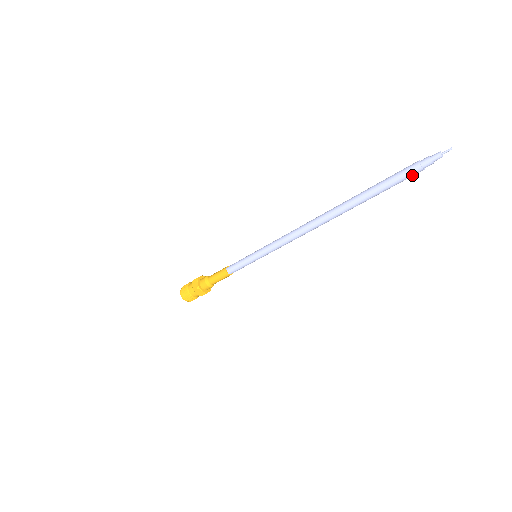
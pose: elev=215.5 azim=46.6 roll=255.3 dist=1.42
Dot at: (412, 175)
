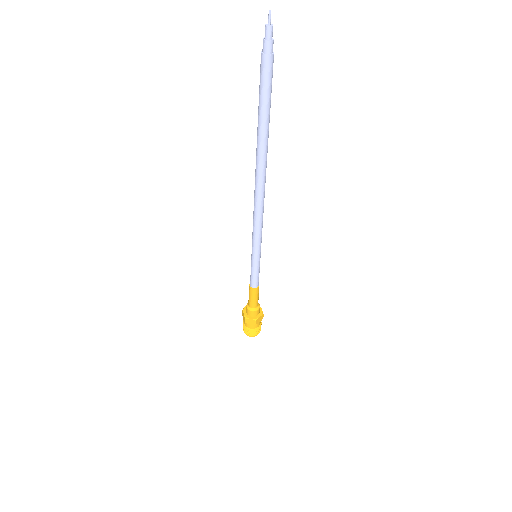
Dot at: (268, 70)
